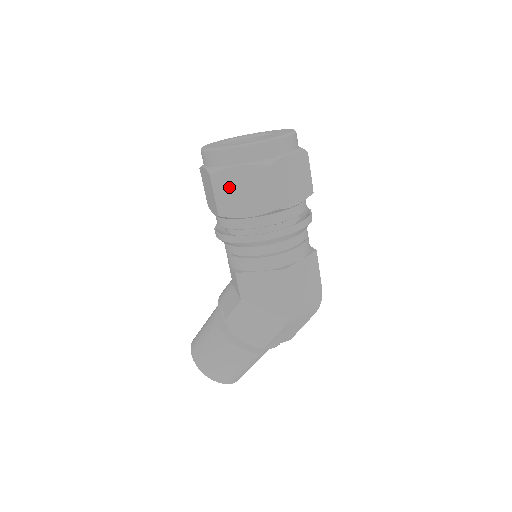
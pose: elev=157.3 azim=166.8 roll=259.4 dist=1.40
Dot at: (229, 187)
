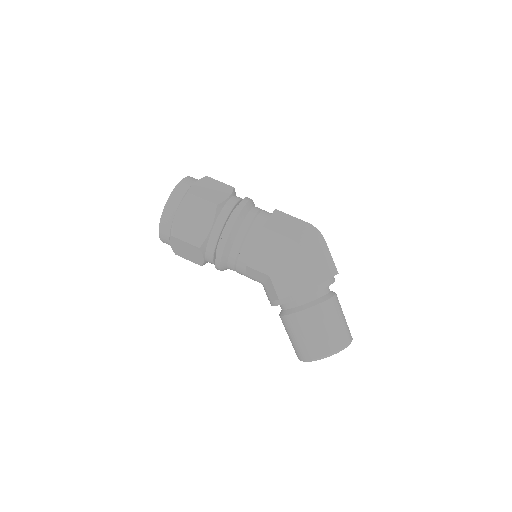
Dot at: (185, 228)
